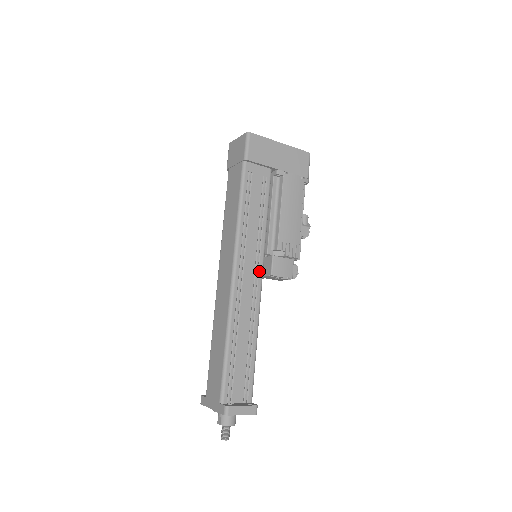
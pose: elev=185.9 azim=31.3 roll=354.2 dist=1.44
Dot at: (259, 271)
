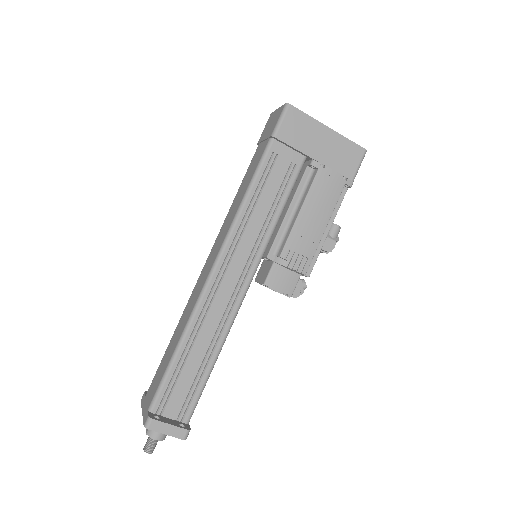
Dot at: (248, 275)
